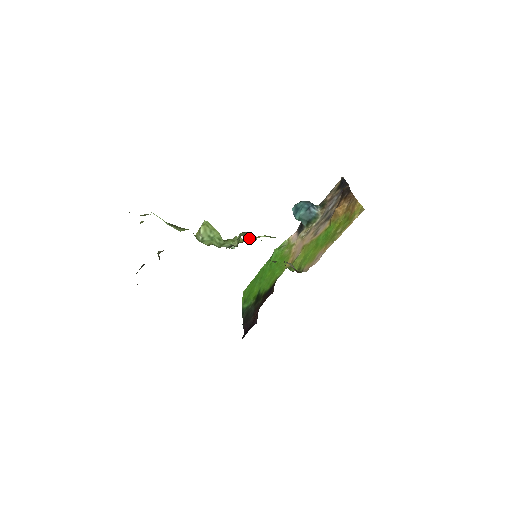
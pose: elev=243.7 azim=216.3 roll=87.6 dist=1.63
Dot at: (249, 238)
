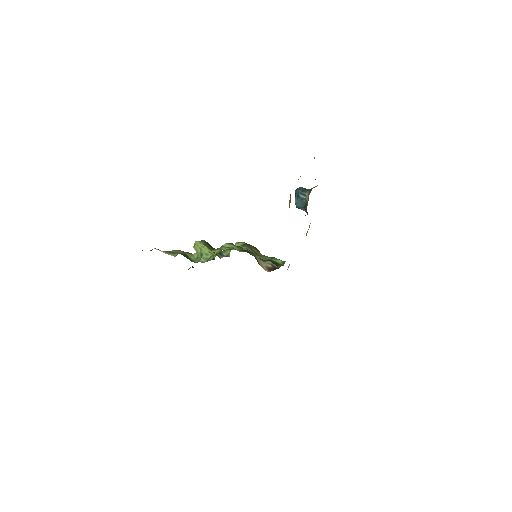
Dot at: (217, 252)
